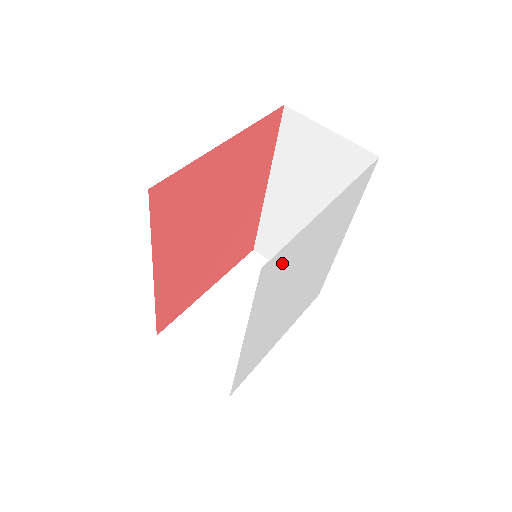
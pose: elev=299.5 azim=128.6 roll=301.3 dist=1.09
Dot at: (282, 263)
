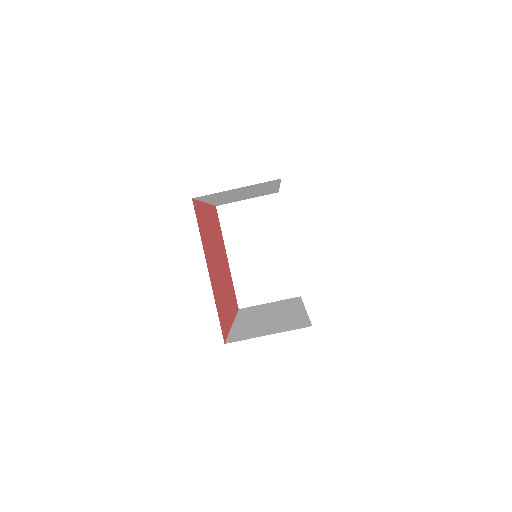
Dot at: occluded
